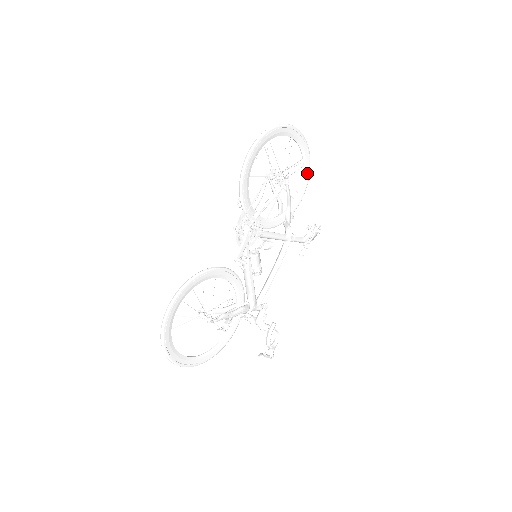
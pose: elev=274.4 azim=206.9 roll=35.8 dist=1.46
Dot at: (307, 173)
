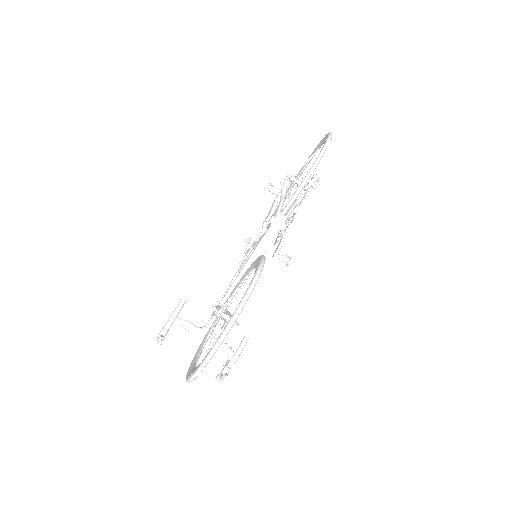
Dot at: occluded
